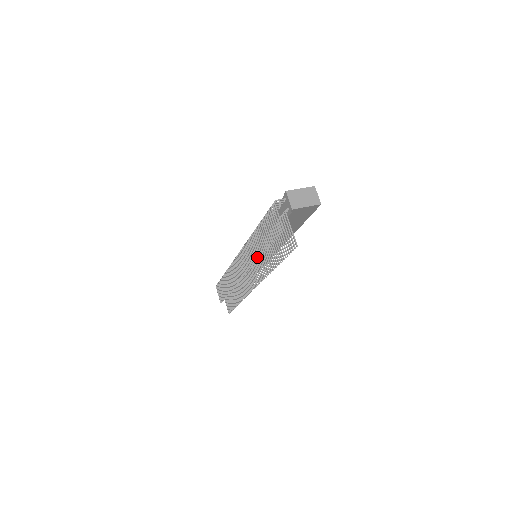
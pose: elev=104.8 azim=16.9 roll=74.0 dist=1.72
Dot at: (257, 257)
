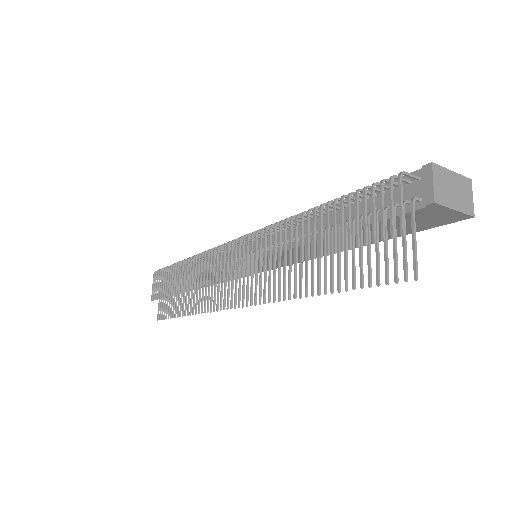
Dot at: (283, 261)
